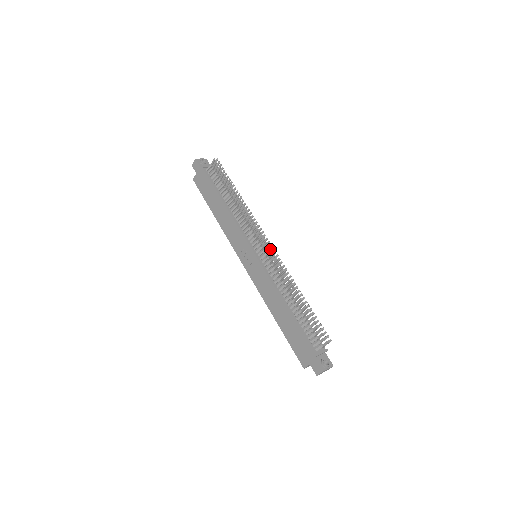
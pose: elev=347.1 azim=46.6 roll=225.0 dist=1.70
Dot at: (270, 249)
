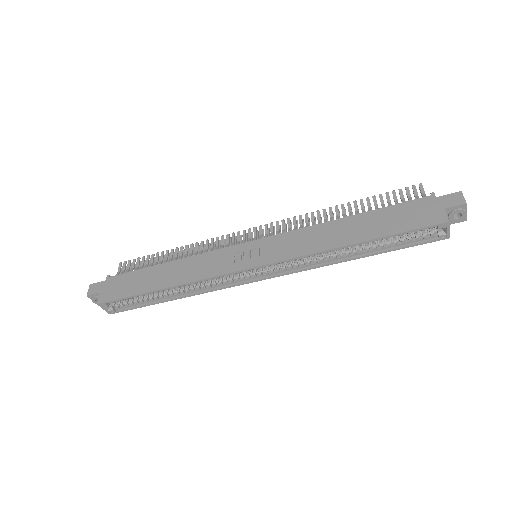
Dot at: (266, 224)
